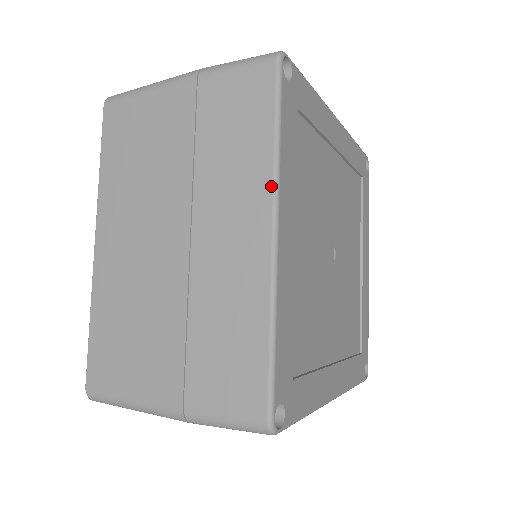
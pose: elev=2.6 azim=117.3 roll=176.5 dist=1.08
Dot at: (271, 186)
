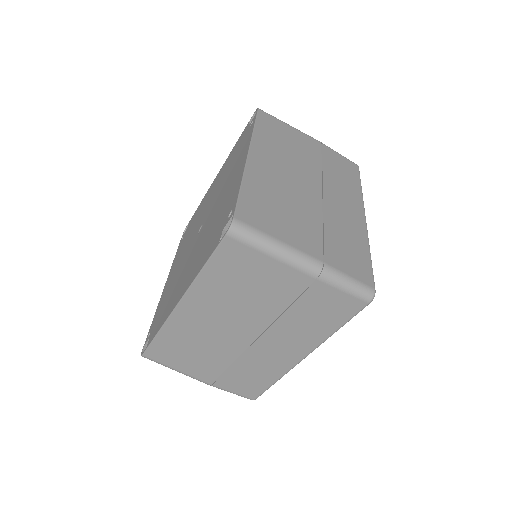
Dot at: (362, 202)
